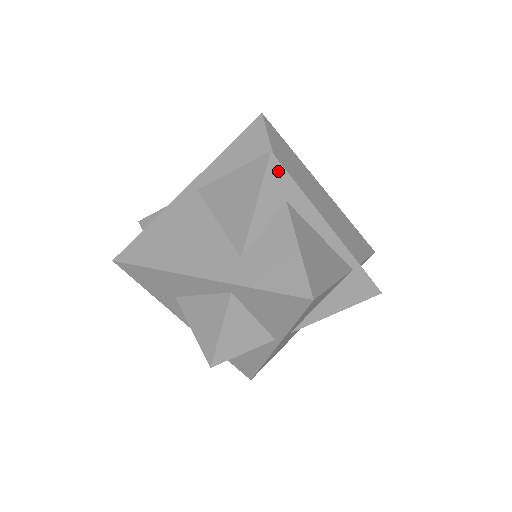
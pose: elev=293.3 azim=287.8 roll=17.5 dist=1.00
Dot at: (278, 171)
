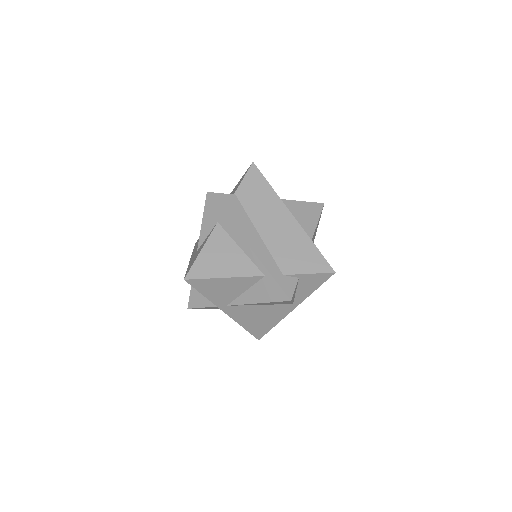
Dot at: (212, 204)
